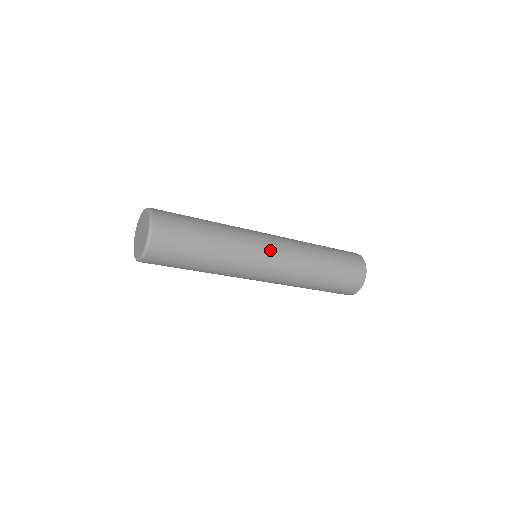
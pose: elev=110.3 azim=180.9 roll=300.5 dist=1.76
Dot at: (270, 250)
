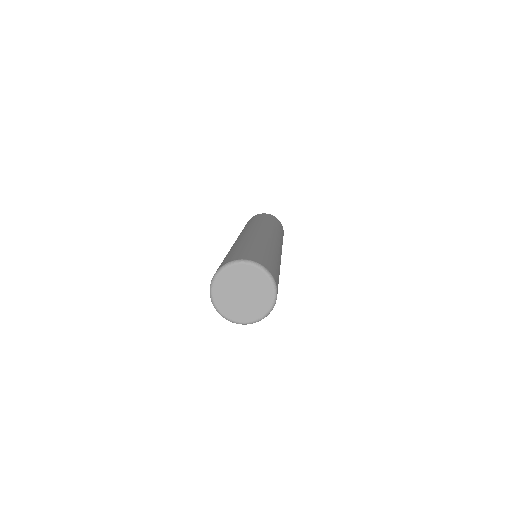
Dot at: (278, 245)
